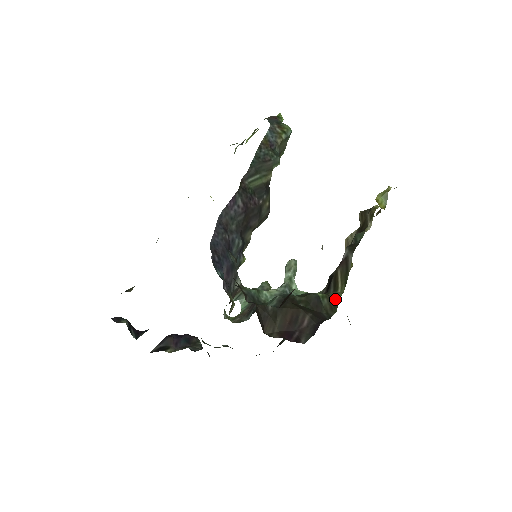
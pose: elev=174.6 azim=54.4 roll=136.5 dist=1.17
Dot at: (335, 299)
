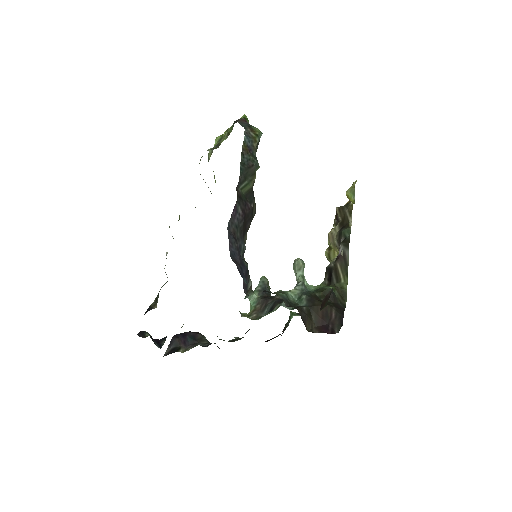
Dot at: (343, 290)
